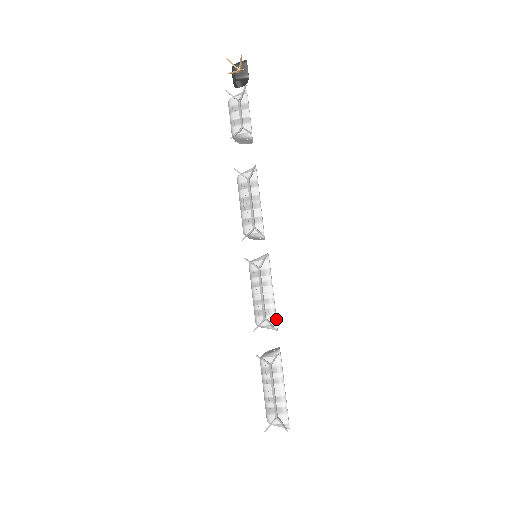
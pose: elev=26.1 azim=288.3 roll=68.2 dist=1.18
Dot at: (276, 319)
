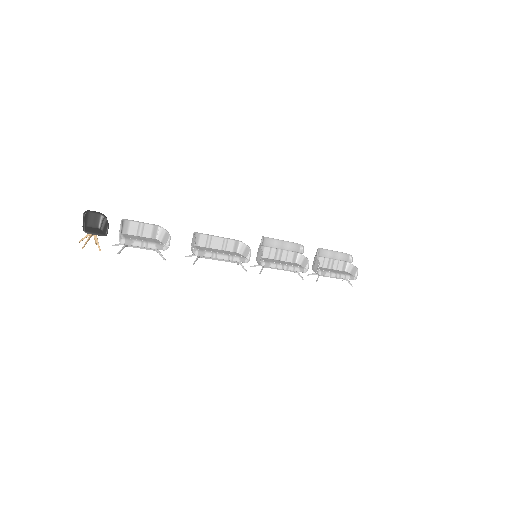
Dot at: occluded
